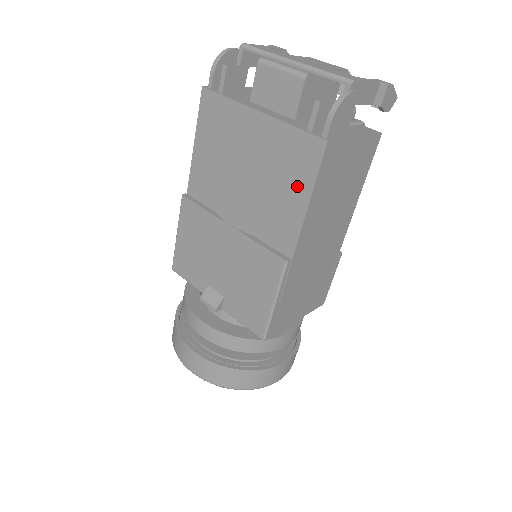
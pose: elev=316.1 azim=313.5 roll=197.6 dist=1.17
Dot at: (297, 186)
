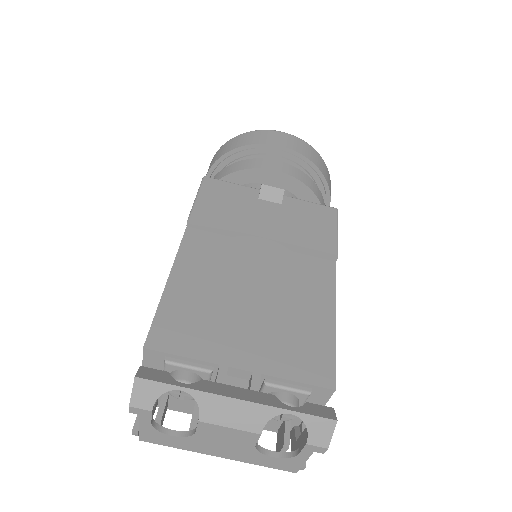
Dot at: occluded
